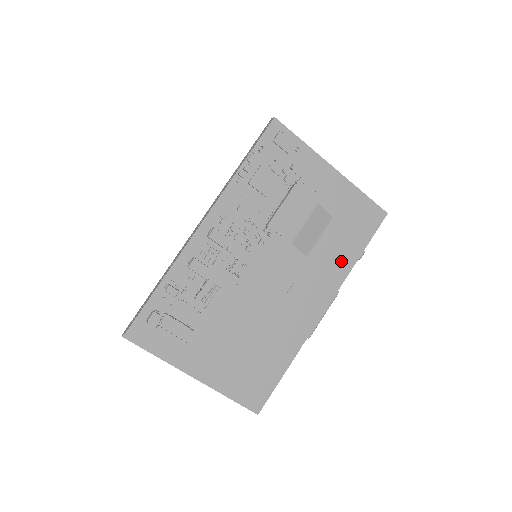
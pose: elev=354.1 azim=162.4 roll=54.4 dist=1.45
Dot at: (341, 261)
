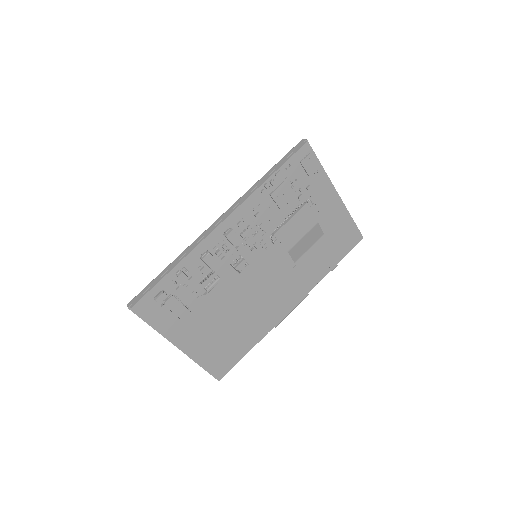
Dot at: (318, 270)
